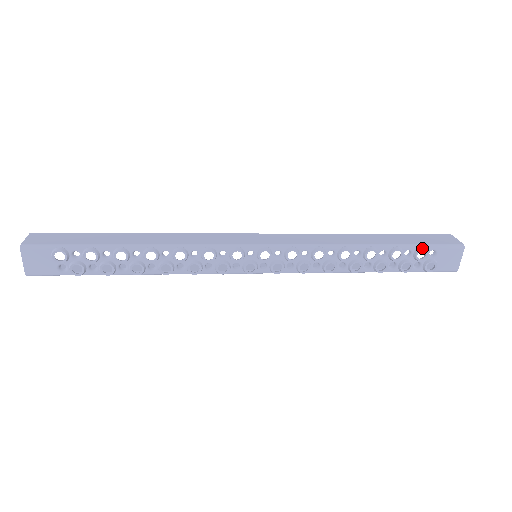
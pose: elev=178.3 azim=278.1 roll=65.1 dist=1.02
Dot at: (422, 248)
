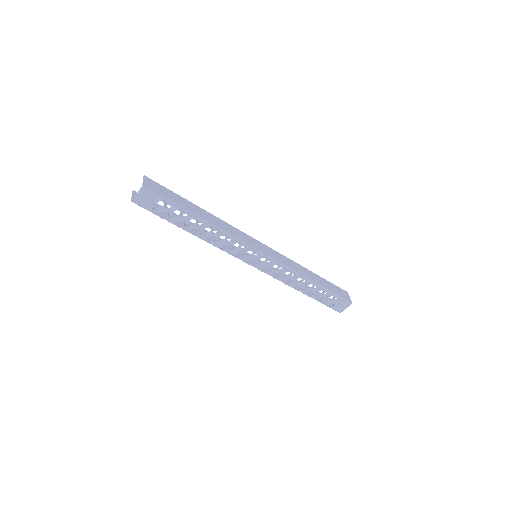
Dot at: (334, 295)
